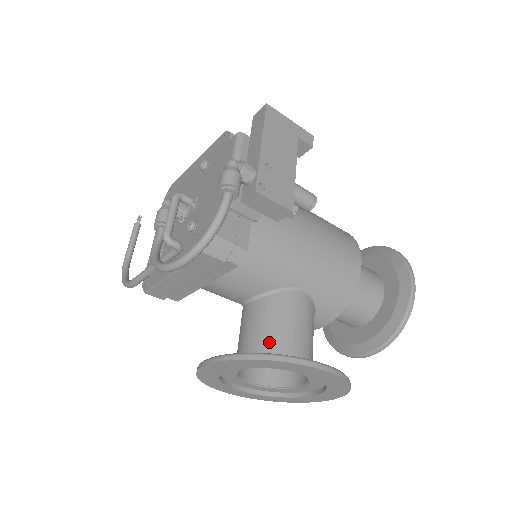
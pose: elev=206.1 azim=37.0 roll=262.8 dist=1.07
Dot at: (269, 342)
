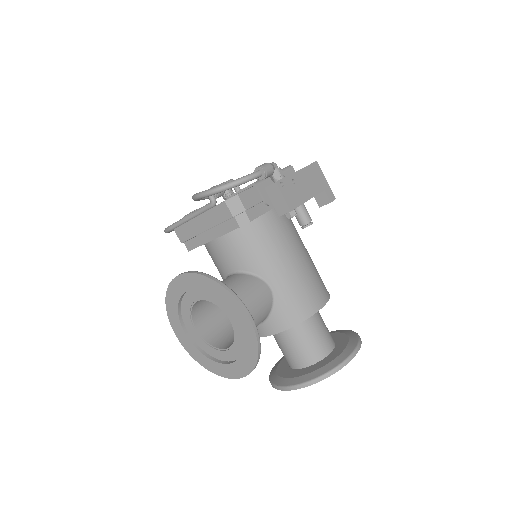
Dot at: occluded
